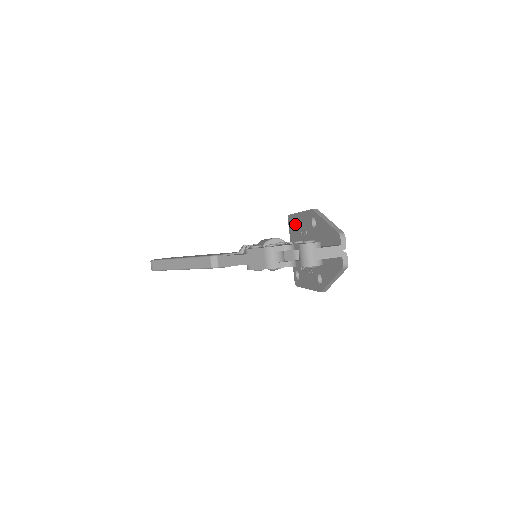
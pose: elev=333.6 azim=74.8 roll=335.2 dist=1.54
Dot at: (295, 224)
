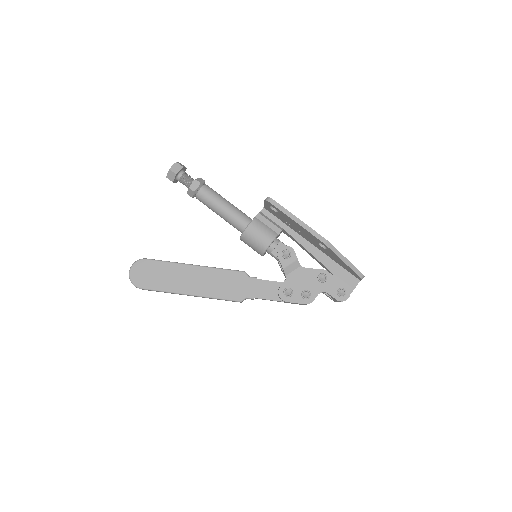
Dot at: (282, 216)
